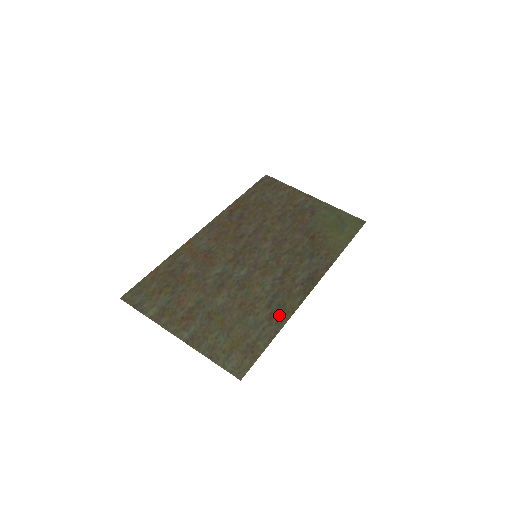
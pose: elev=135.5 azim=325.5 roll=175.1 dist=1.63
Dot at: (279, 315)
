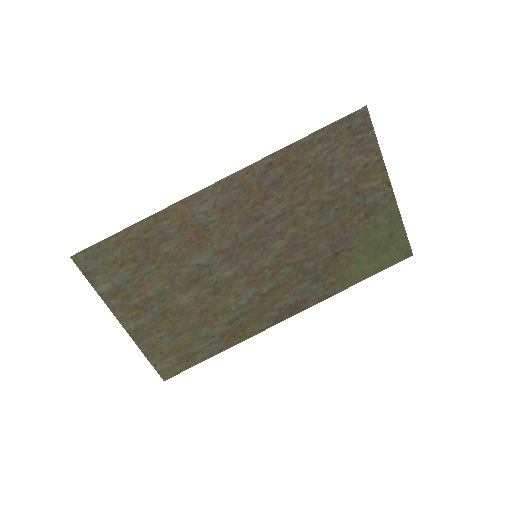
Dot at: (234, 335)
